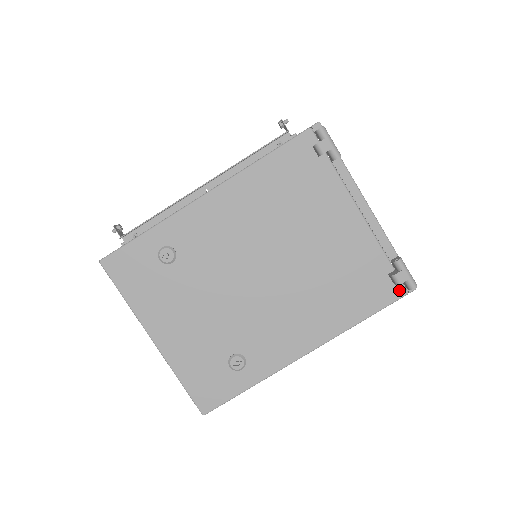
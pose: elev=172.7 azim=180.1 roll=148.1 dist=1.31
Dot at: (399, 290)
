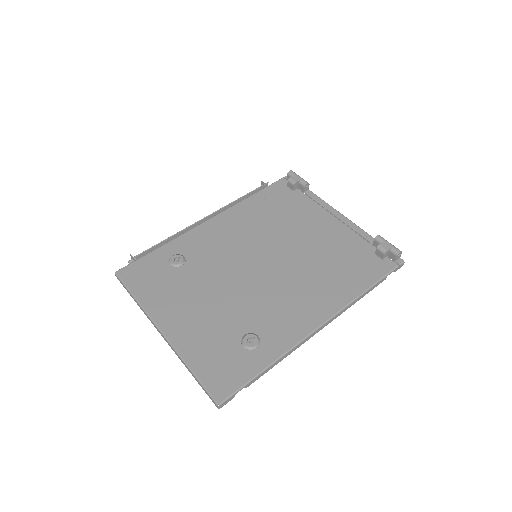
Dot at: (389, 264)
